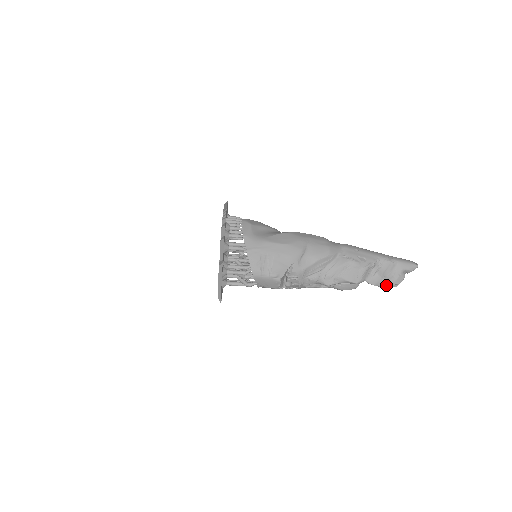
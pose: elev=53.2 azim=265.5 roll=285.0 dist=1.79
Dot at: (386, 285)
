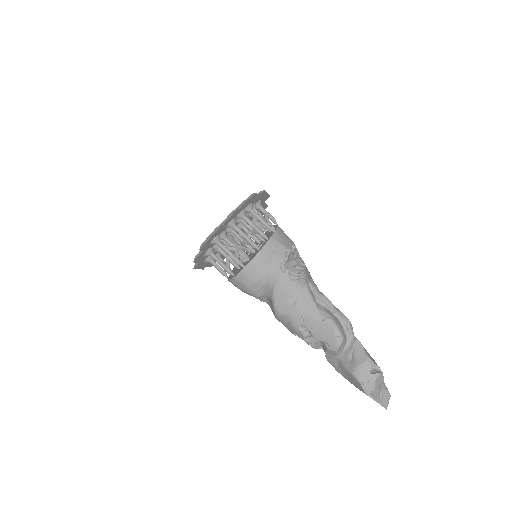
Dot at: (372, 359)
